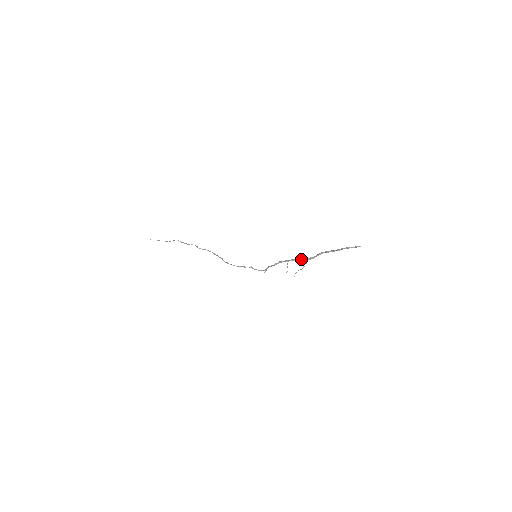
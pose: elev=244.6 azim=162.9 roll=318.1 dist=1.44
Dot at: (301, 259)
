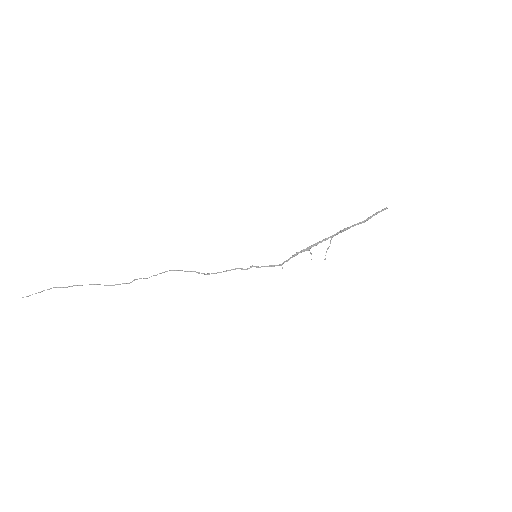
Dot at: occluded
